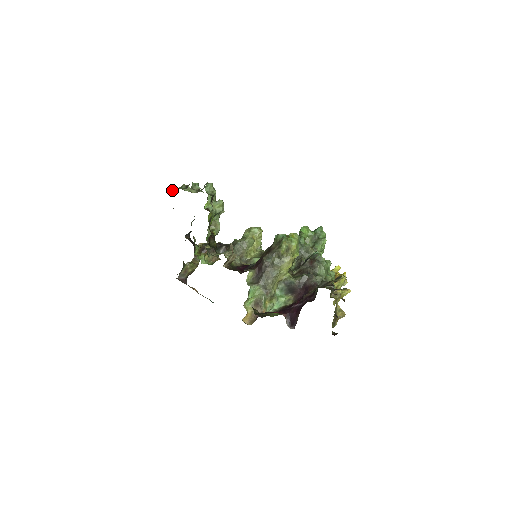
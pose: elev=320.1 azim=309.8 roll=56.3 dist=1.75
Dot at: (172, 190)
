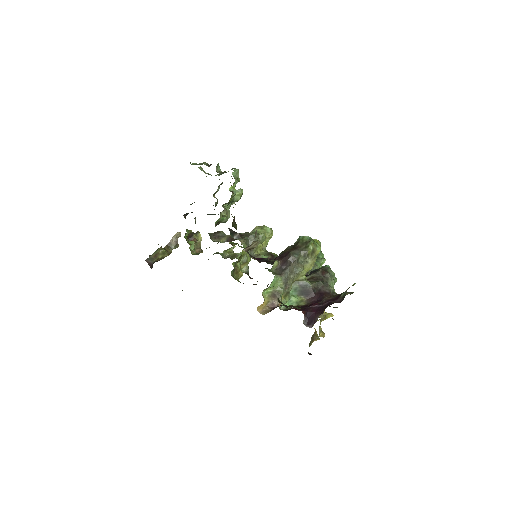
Dot at: occluded
